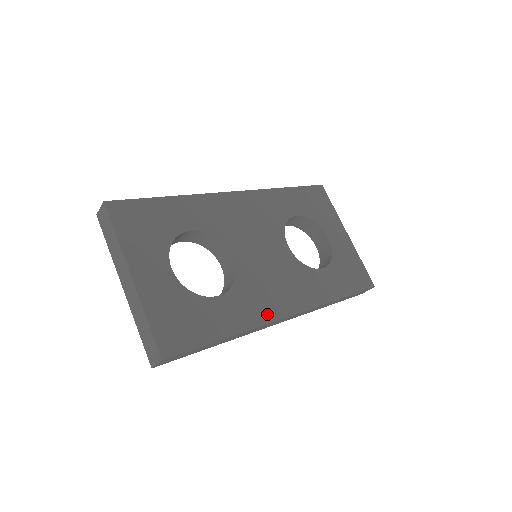
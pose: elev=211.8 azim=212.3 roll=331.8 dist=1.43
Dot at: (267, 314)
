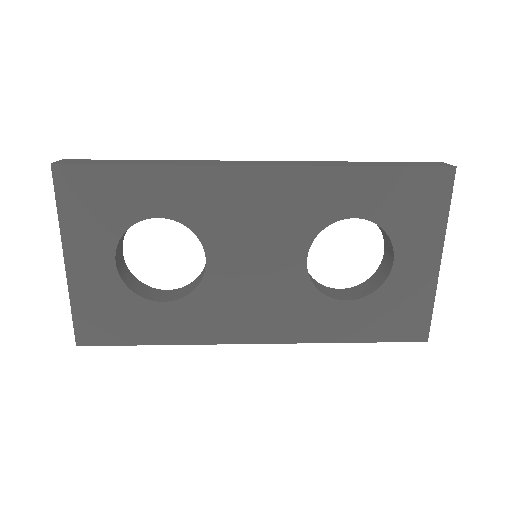
Dot at: (221, 334)
